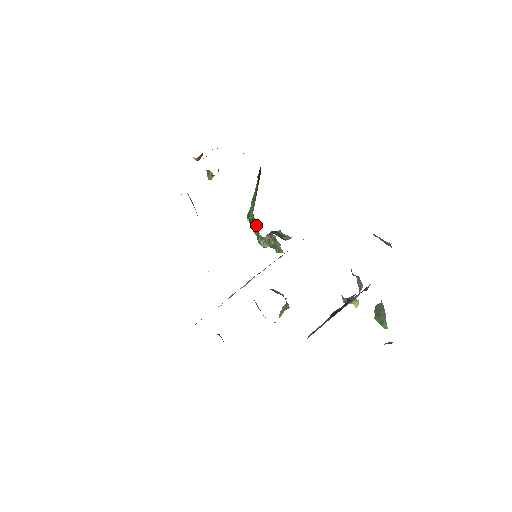
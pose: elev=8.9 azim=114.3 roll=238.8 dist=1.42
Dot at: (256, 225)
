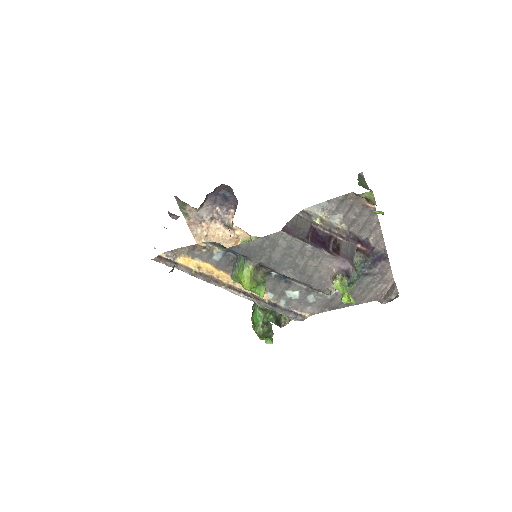
Dot at: occluded
